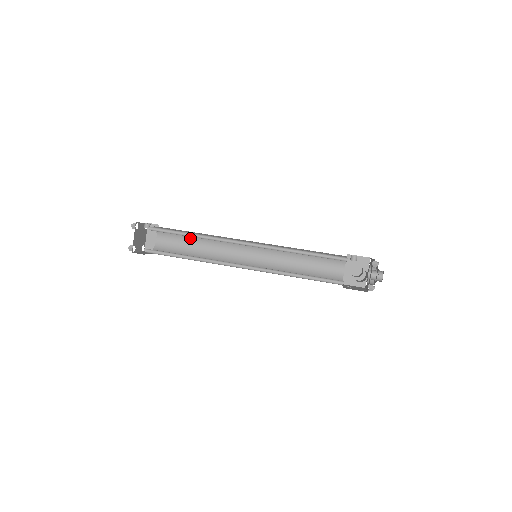
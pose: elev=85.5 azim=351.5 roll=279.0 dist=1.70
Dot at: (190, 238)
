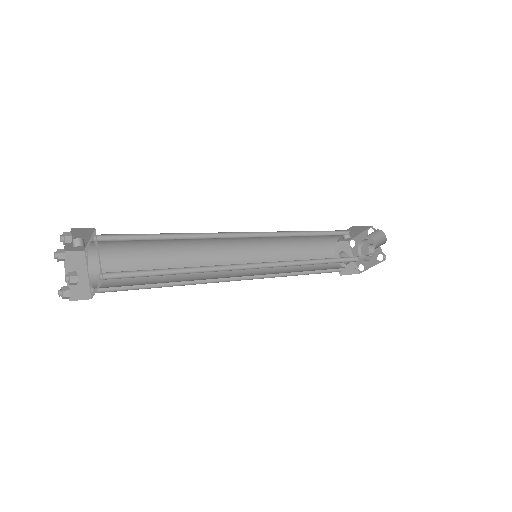
Dot at: (148, 259)
